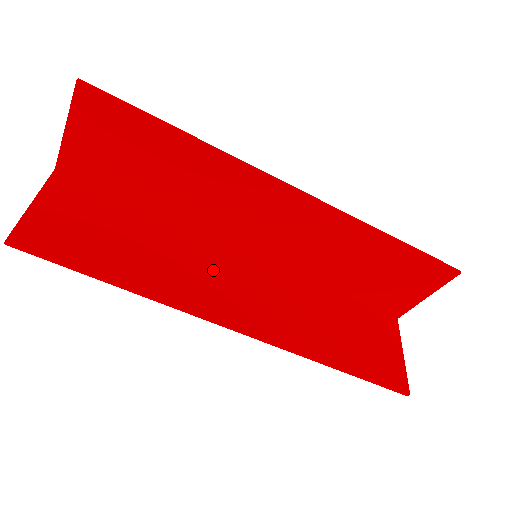
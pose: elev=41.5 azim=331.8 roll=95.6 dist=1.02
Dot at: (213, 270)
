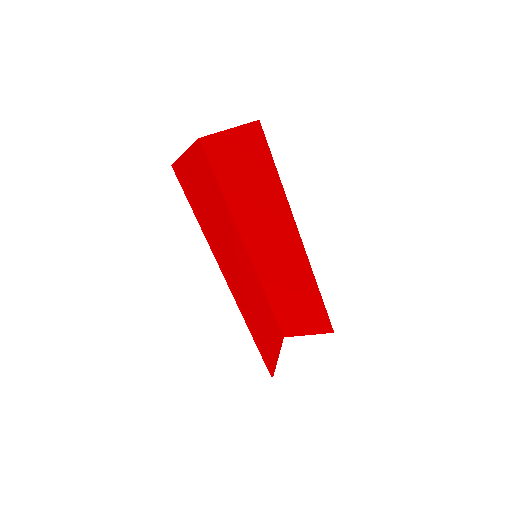
Dot at: (233, 248)
